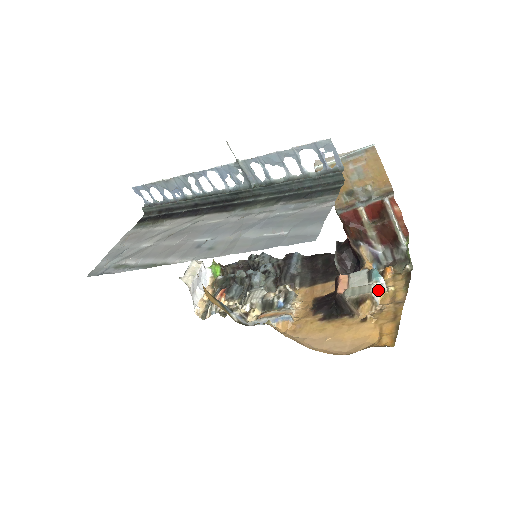
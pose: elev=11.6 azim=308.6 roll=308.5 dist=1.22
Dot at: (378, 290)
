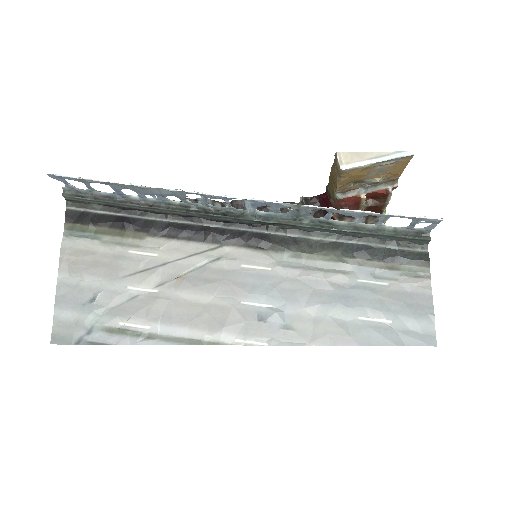
Dot at: occluded
